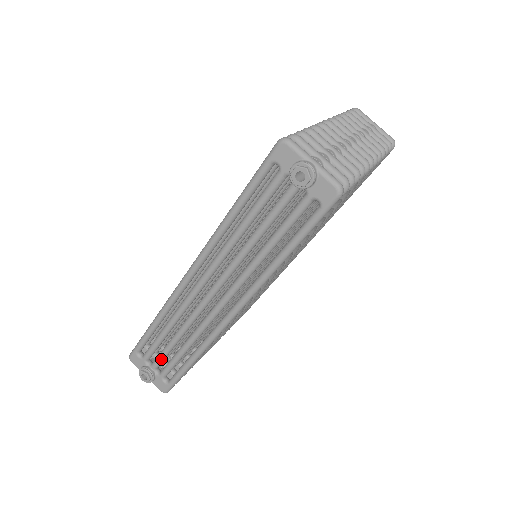
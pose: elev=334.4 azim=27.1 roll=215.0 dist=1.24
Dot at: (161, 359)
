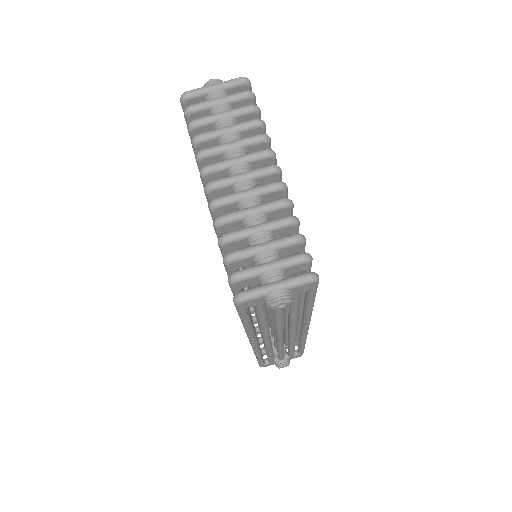
Dot at: occluded
